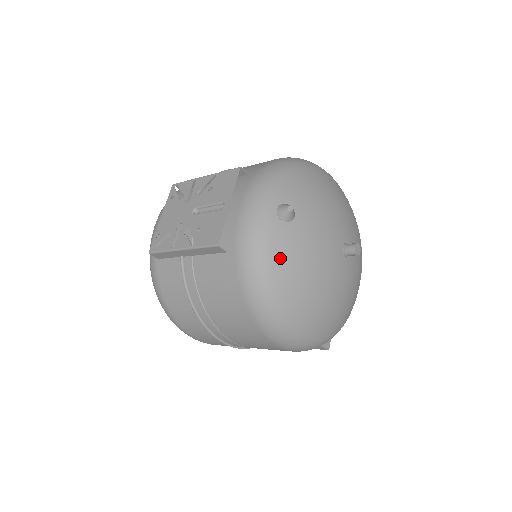
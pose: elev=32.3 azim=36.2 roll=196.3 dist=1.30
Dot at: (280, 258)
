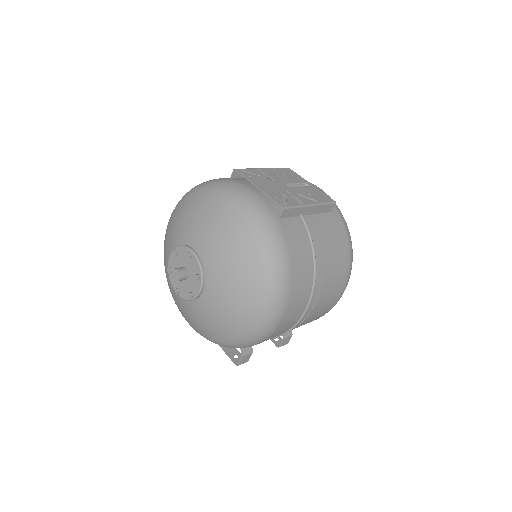
Dot at: occluded
